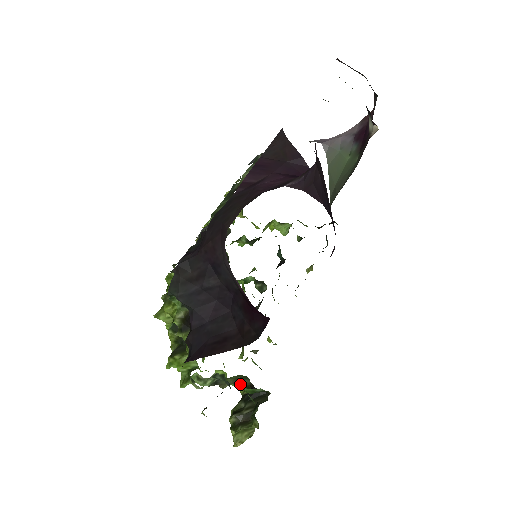
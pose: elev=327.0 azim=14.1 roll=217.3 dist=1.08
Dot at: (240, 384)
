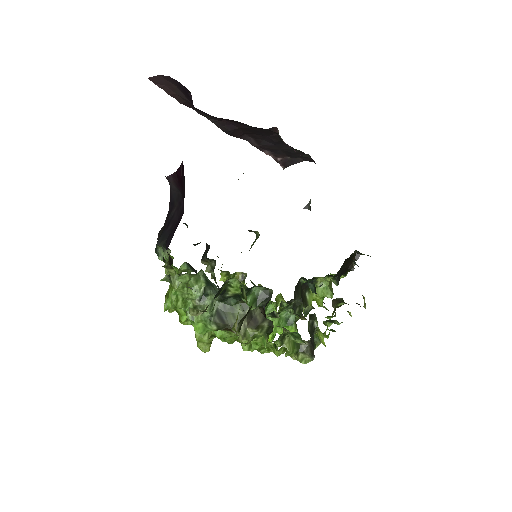
Dot at: (255, 323)
